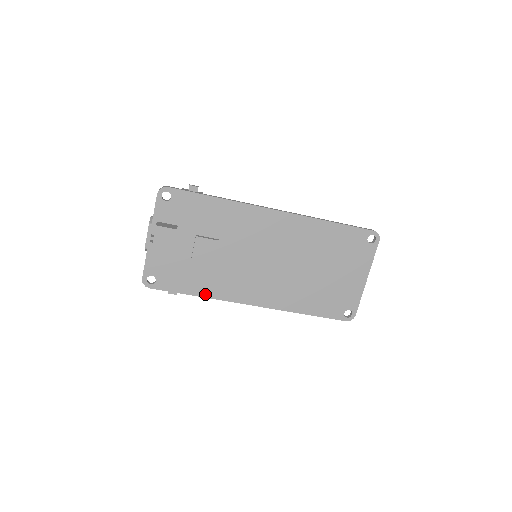
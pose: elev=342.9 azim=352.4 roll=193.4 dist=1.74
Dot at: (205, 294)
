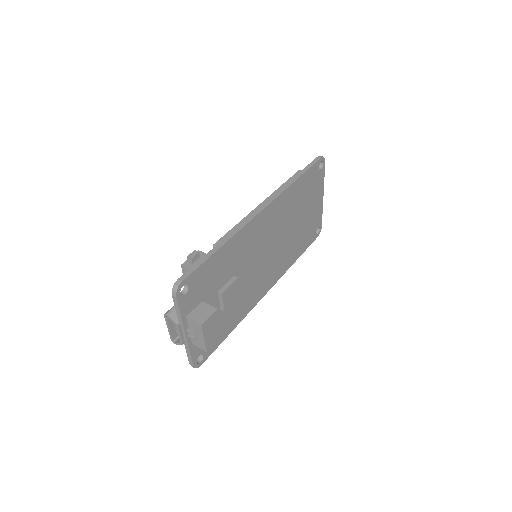
Dot at: (238, 322)
